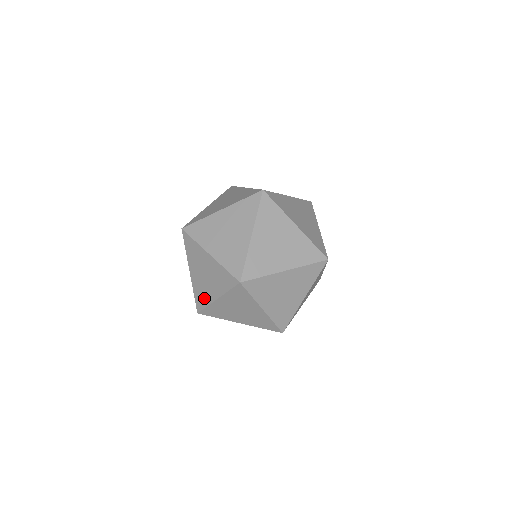
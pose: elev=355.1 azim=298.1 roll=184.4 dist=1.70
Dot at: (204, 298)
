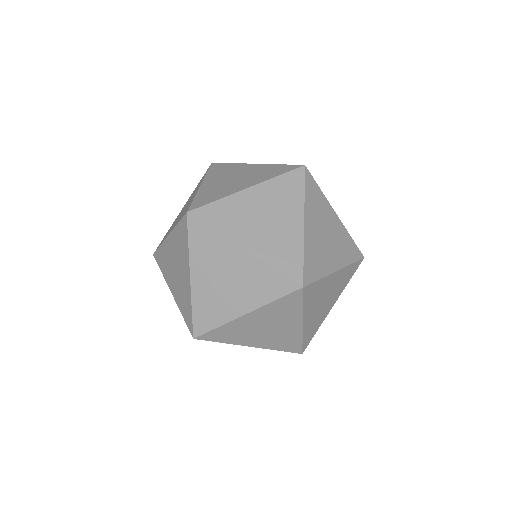
Dot at: occluded
